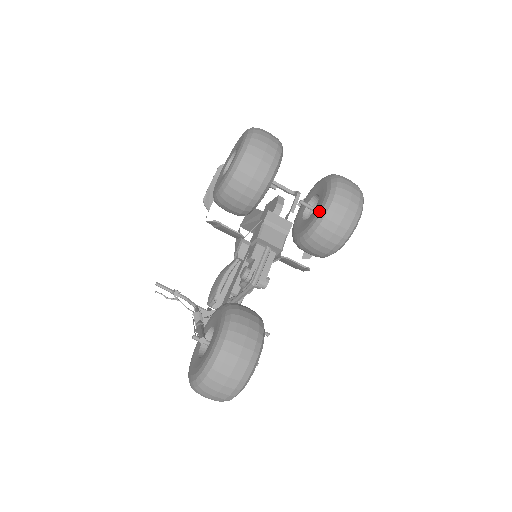
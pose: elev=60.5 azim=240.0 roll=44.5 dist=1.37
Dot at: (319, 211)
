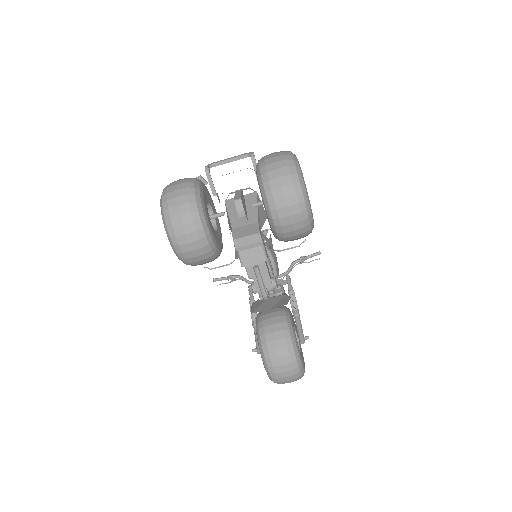
Dot at: occluded
